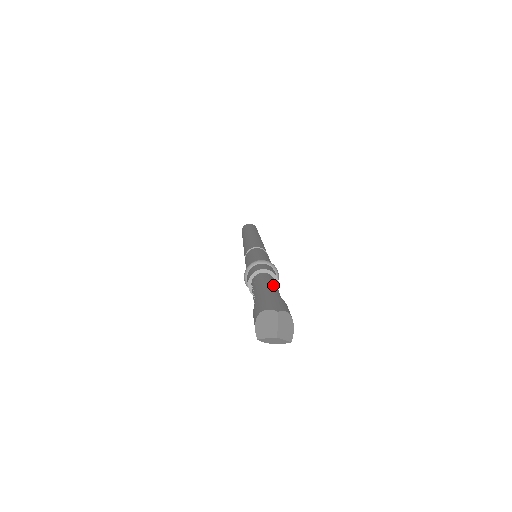
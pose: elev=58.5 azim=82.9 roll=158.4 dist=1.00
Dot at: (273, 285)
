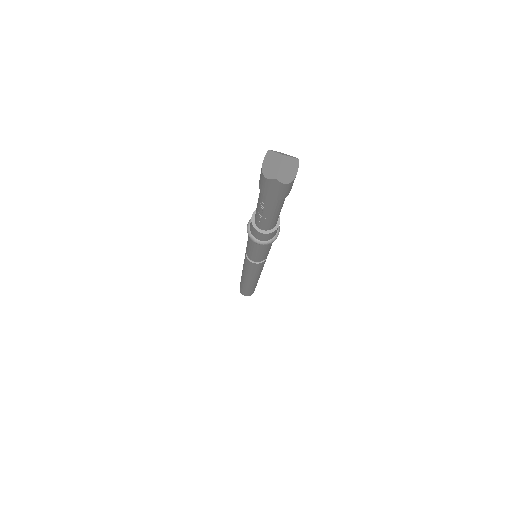
Dot at: occluded
